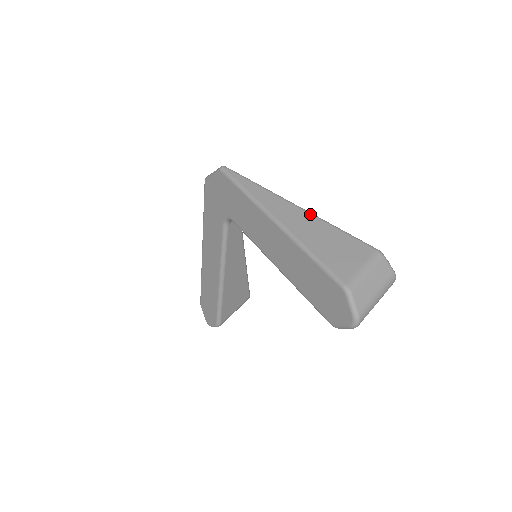
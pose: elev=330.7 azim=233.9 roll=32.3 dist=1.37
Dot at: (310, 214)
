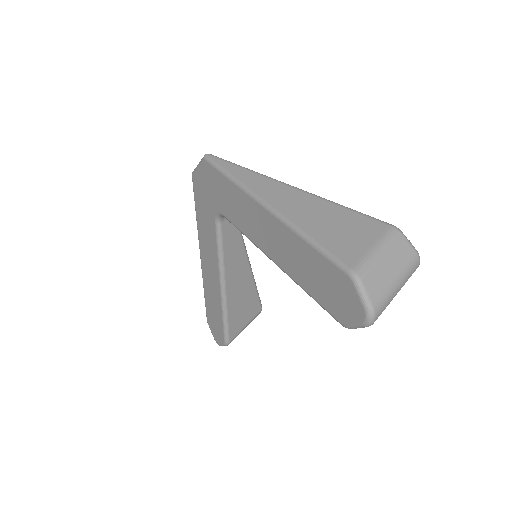
Dot at: (307, 193)
